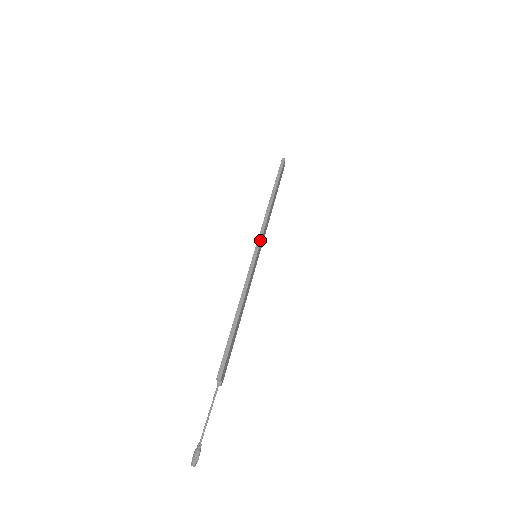
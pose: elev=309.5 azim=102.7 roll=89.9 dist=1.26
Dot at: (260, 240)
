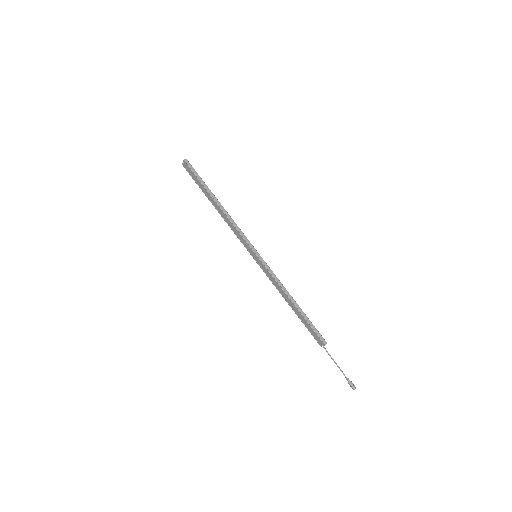
Dot at: (251, 244)
